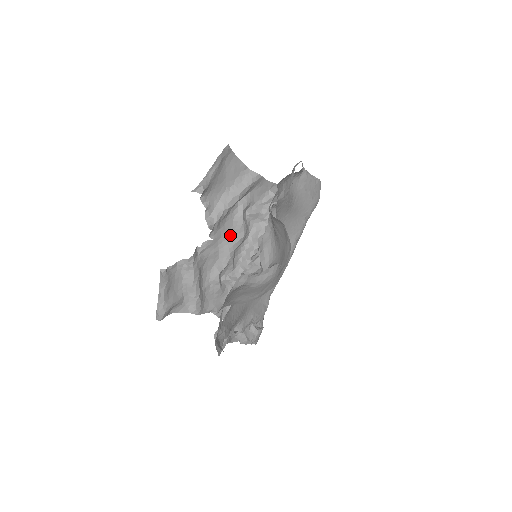
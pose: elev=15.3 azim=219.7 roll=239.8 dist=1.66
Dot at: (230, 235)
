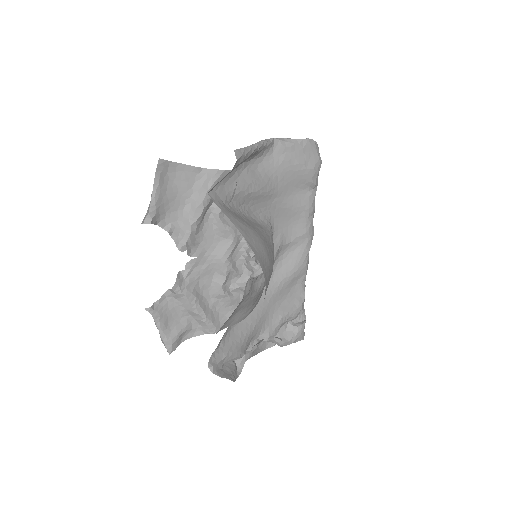
Dot at: (217, 244)
